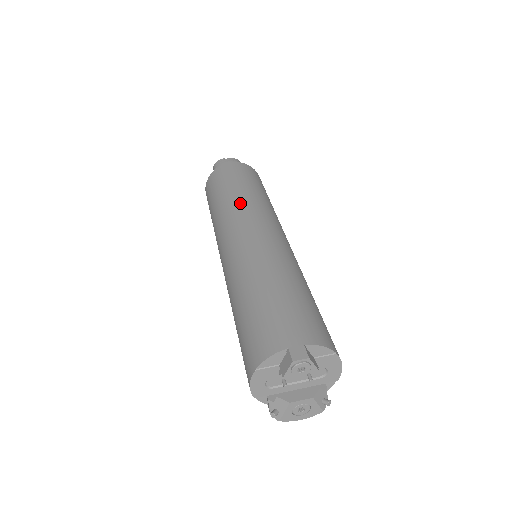
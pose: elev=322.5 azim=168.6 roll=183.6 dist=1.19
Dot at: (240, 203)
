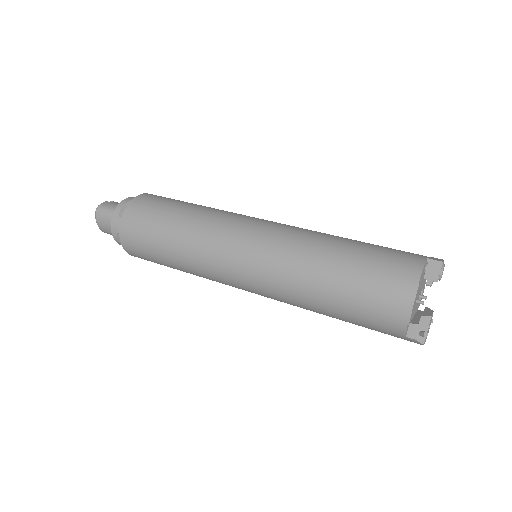
Dot at: (218, 210)
